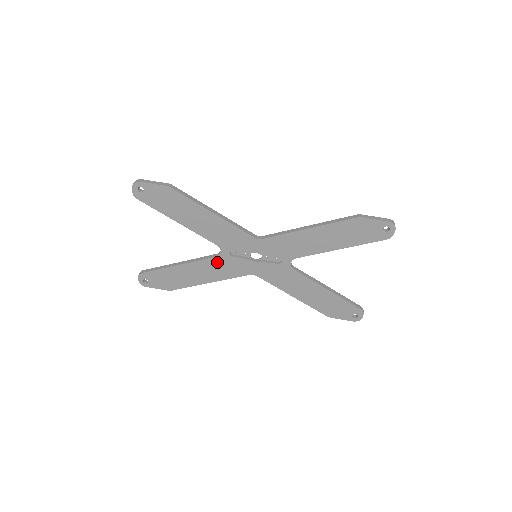
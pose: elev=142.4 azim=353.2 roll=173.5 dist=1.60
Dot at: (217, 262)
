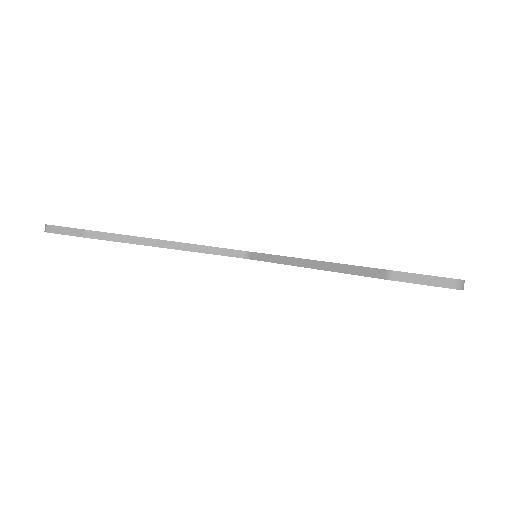
Dot at: occluded
